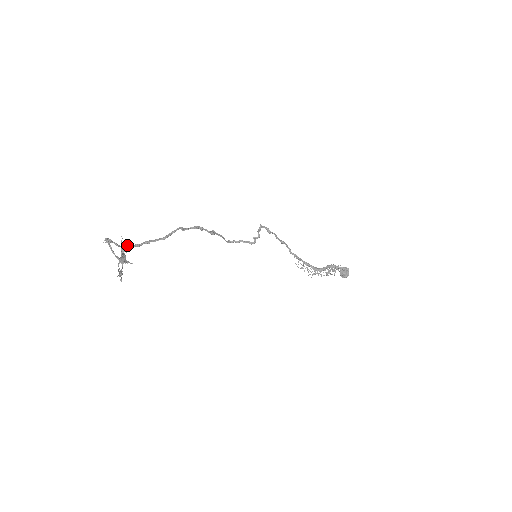
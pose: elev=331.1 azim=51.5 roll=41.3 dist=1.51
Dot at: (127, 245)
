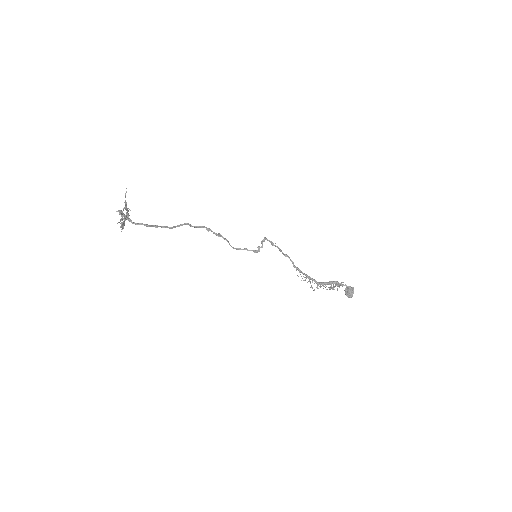
Dot at: (137, 223)
